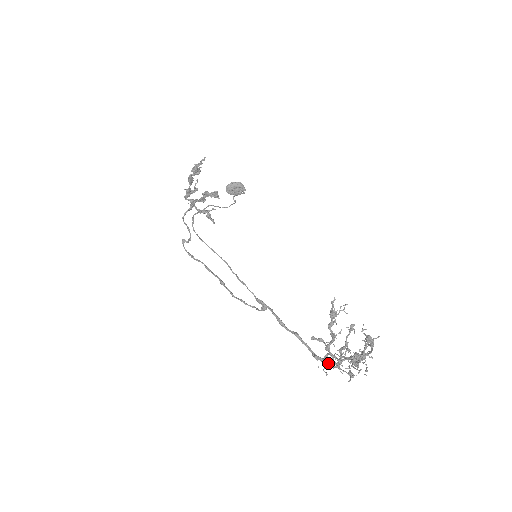
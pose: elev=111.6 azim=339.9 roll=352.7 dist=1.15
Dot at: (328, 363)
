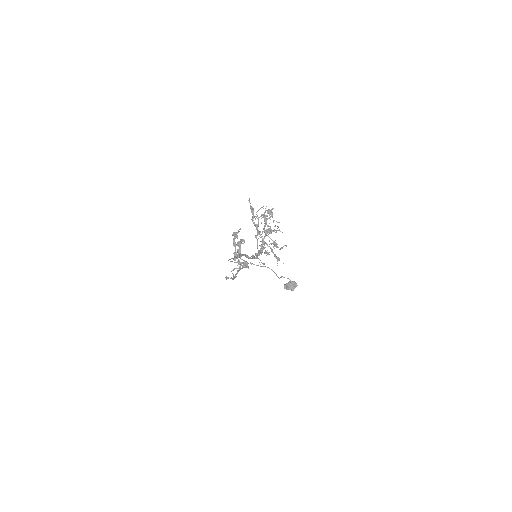
Dot at: (259, 250)
